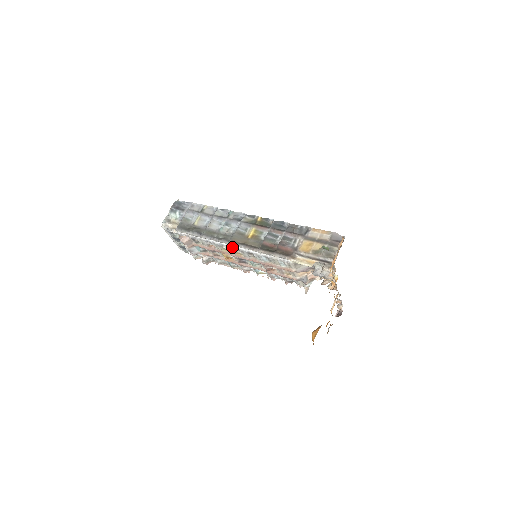
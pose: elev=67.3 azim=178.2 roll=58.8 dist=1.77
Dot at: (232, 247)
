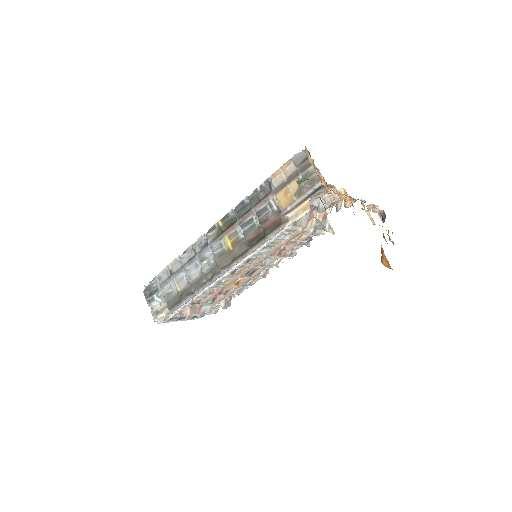
Dot at: (228, 274)
